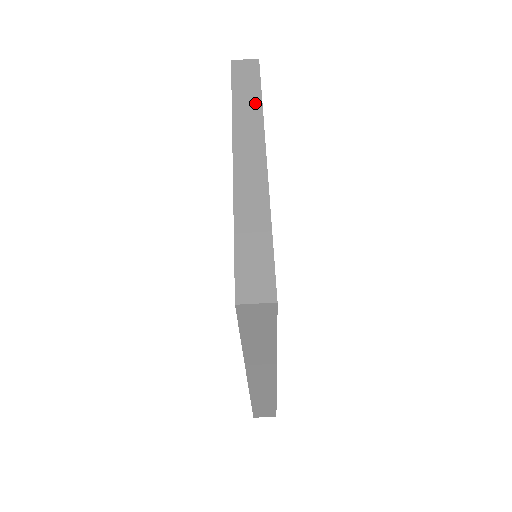
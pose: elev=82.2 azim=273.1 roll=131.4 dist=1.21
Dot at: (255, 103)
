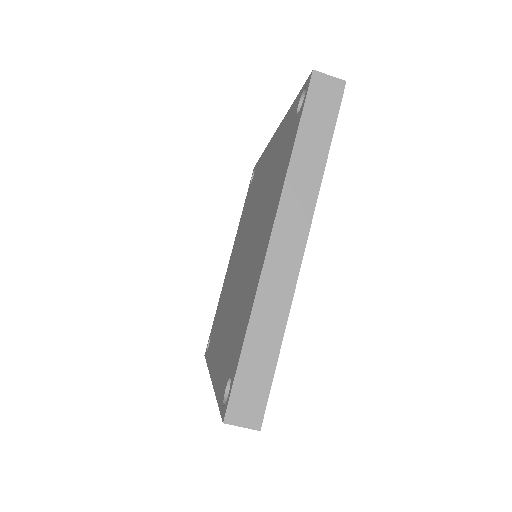
Dot at: (318, 161)
